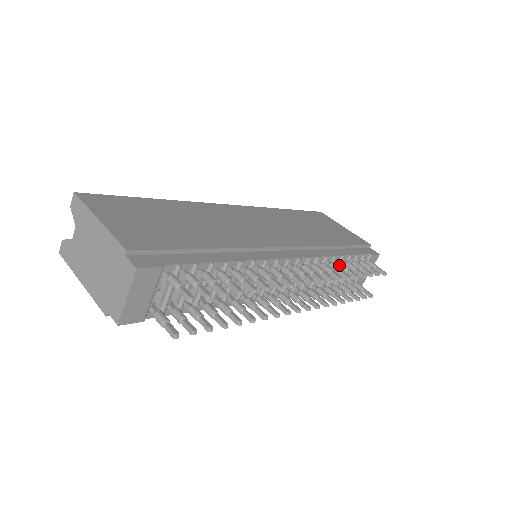
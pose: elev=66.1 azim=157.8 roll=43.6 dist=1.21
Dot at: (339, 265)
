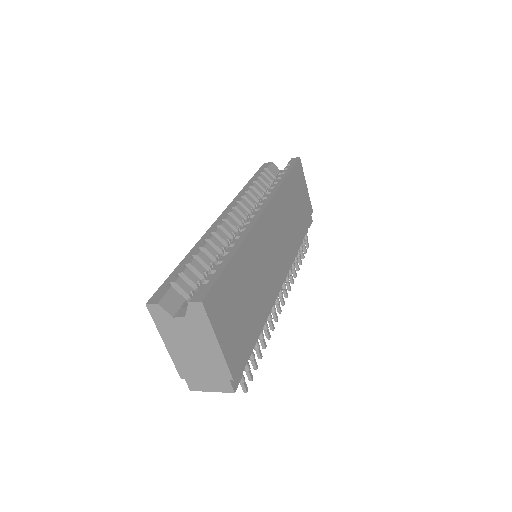
Dot at: occluded
